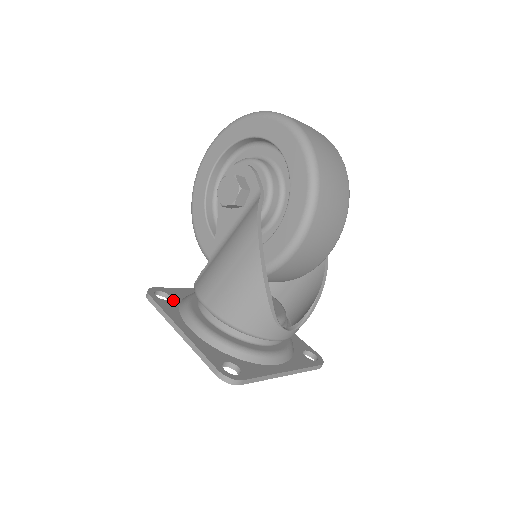
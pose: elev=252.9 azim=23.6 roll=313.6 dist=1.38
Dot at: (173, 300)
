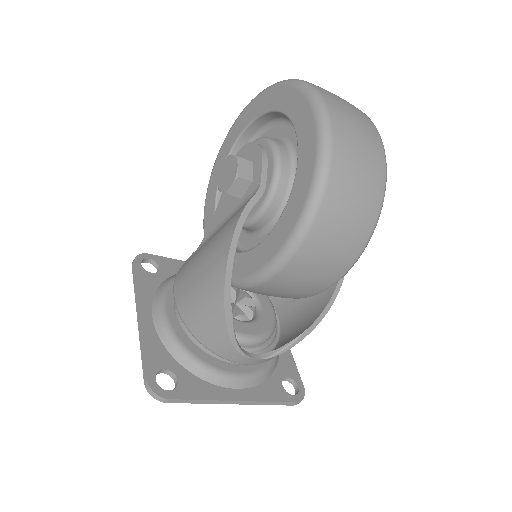
Dot at: (159, 274)
